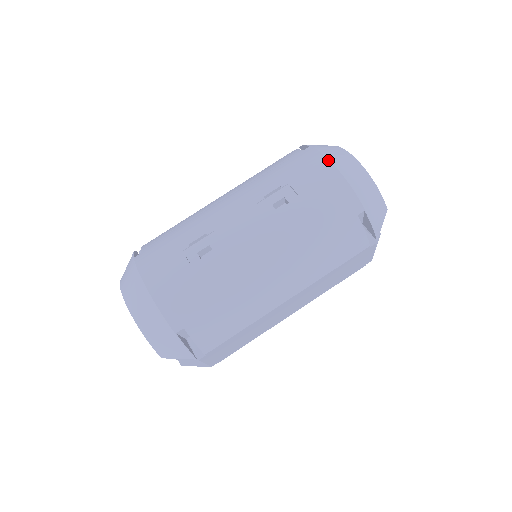
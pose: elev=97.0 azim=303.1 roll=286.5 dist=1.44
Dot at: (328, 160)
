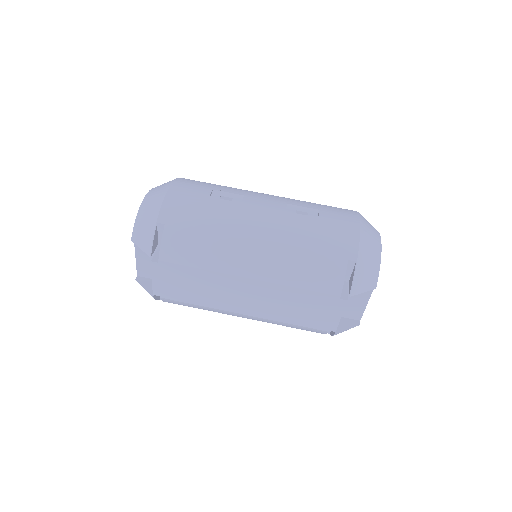
Dot at: (359, 217)
